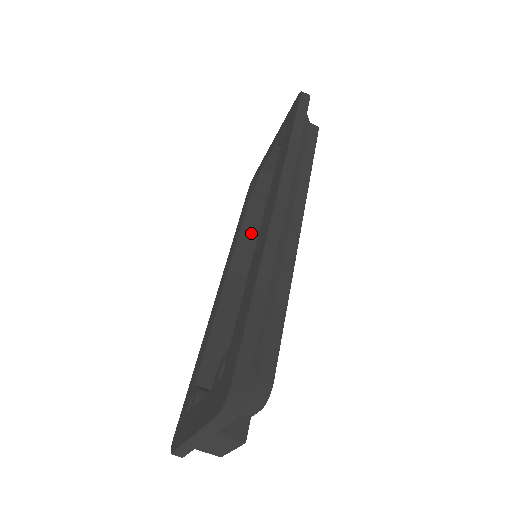
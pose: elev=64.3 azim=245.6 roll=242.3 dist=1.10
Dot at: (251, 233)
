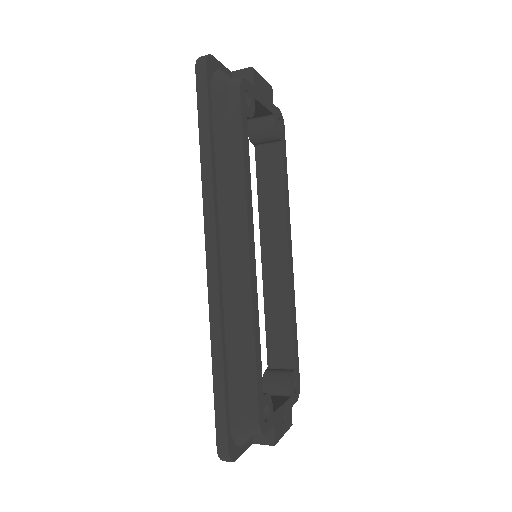
Dot at: (268, 196)
